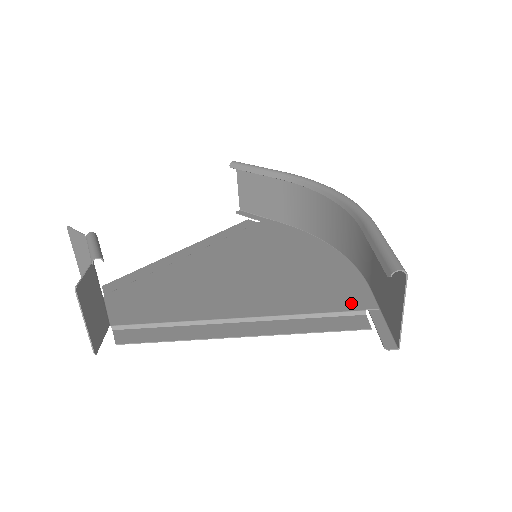
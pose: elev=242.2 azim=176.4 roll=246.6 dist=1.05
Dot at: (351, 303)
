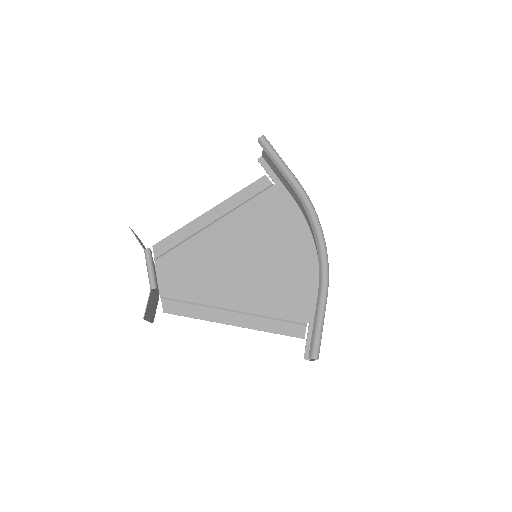
Dot at: (302, 315)
